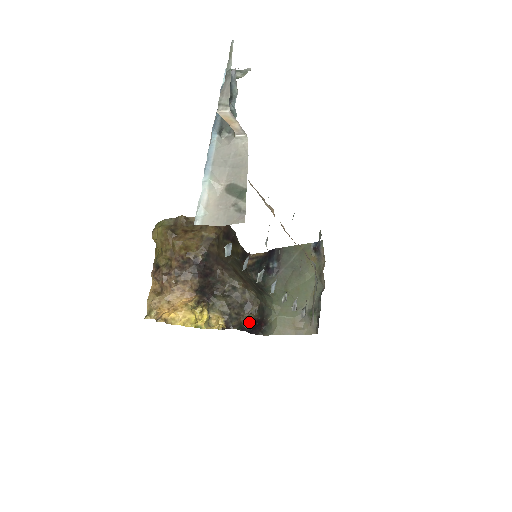
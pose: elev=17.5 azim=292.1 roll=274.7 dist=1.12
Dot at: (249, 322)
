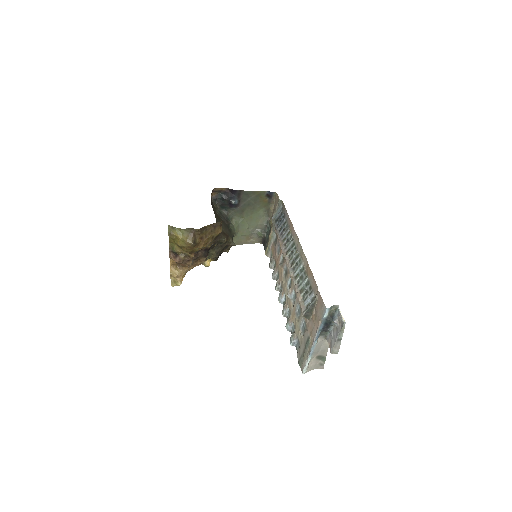
Dot at: occluded
